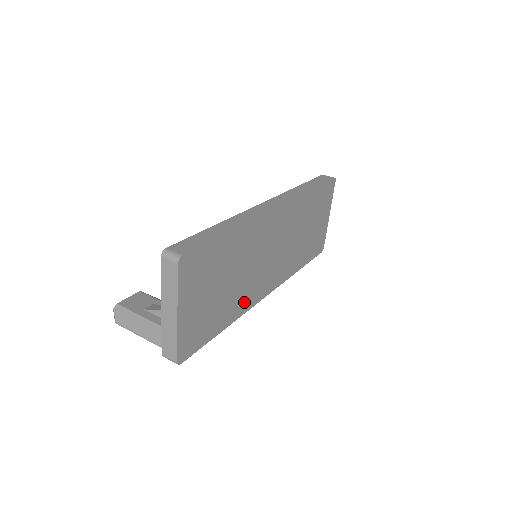
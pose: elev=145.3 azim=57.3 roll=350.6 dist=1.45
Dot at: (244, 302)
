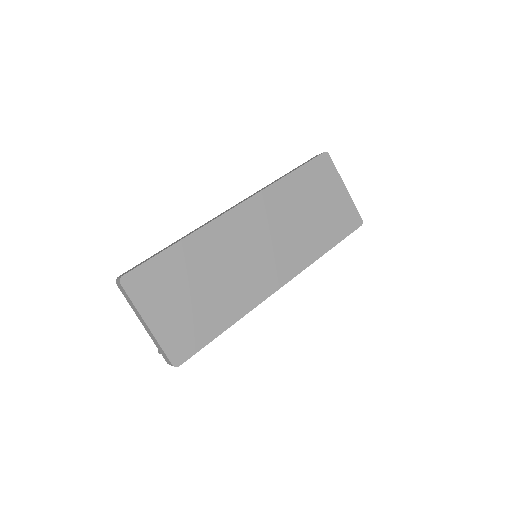
Dot at: (244, 299)
